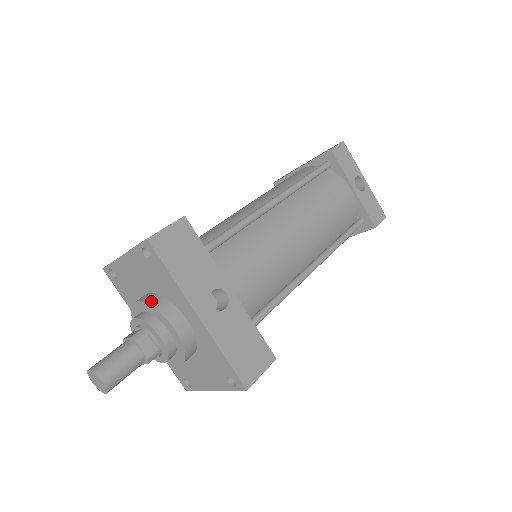
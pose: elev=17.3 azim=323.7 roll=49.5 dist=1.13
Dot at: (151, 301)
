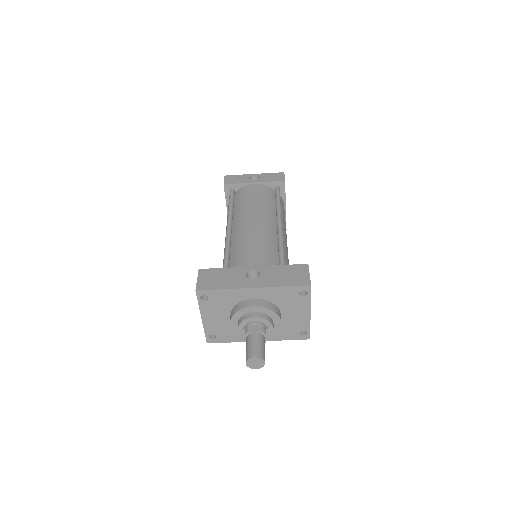
Dot at: (233, 313)
